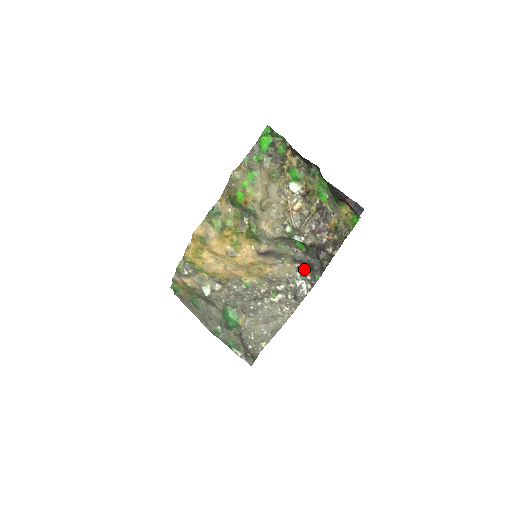
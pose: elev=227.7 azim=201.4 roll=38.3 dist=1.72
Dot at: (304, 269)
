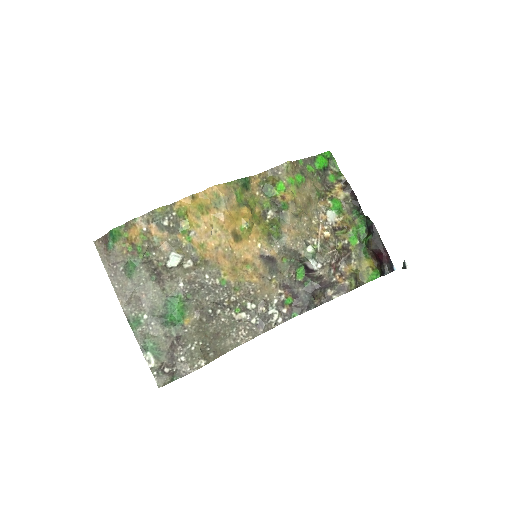
Dot at: (287, 299)
